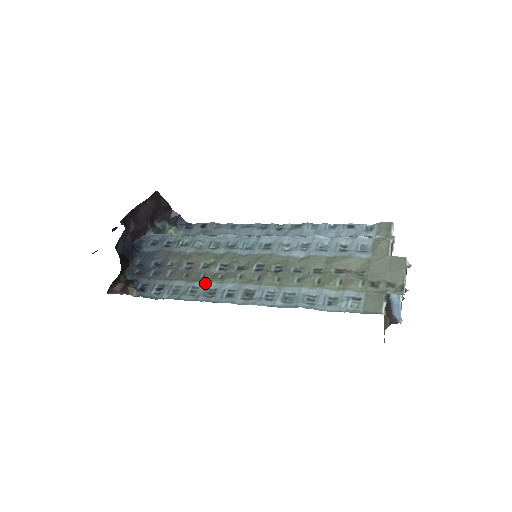
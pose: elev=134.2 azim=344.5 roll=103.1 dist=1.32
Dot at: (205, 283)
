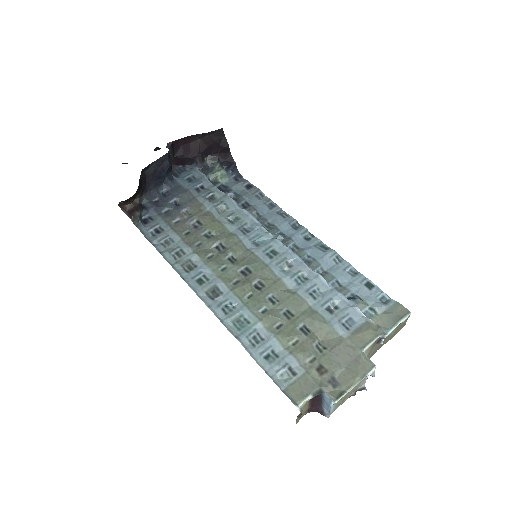
Dot at: (193, 253)
